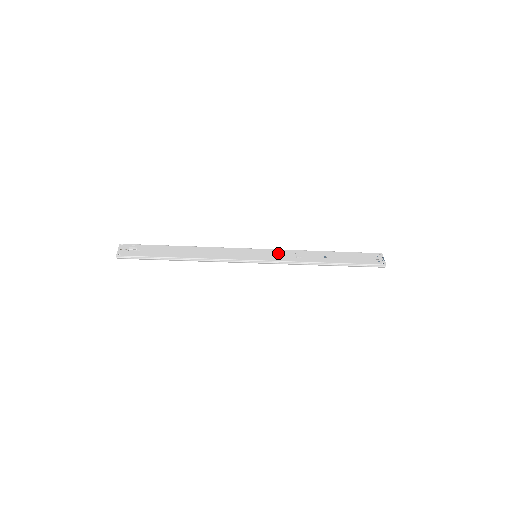
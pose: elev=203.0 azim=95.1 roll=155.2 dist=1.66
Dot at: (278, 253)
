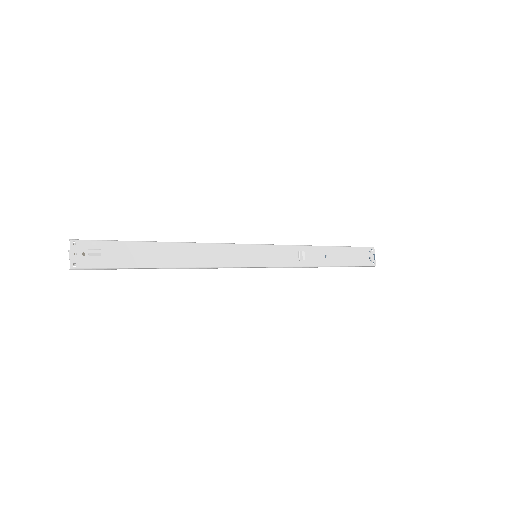
Dot at: (281, 252)
